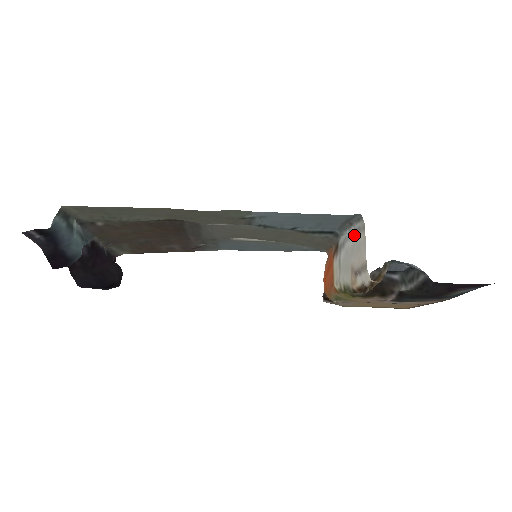
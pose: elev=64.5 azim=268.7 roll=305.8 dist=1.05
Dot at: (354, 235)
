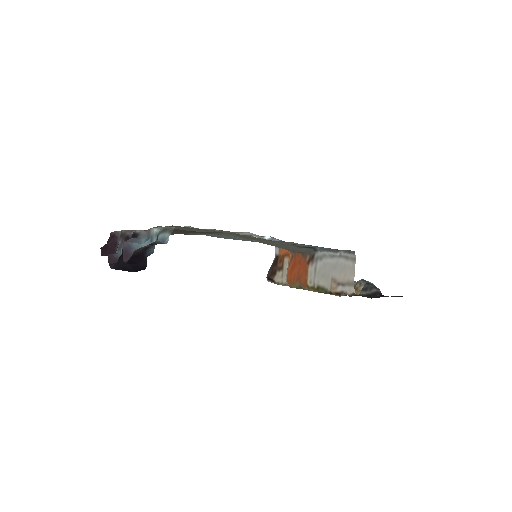
Dot at: (338, 258)
